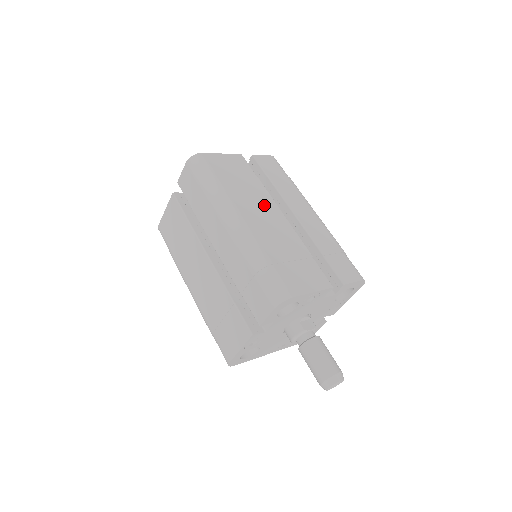
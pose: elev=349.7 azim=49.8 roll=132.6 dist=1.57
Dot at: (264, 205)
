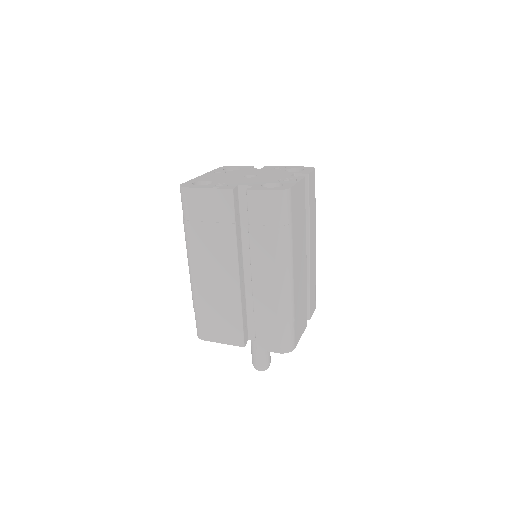
Dot at: (302, 250)
